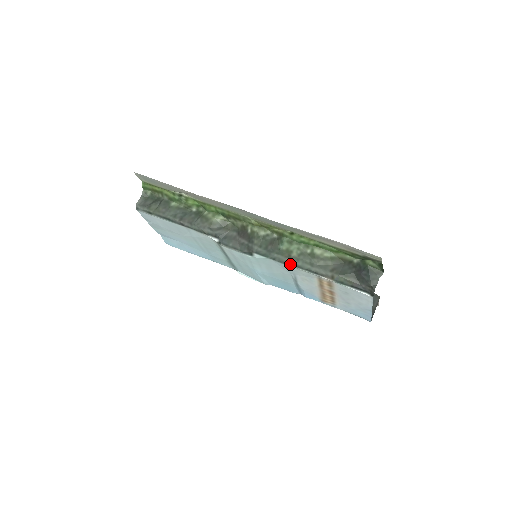
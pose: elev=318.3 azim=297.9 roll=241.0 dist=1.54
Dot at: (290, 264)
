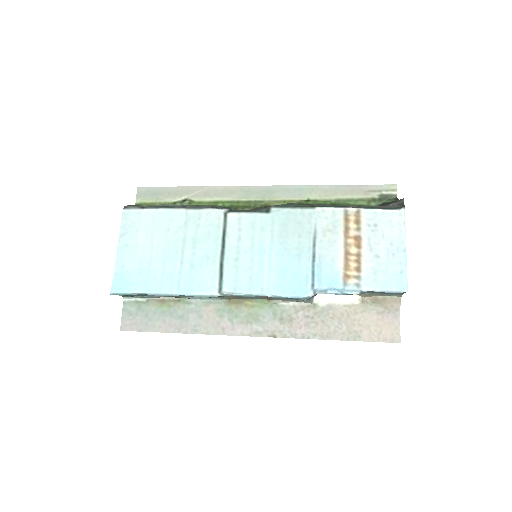
Dot at: (313, 206)
